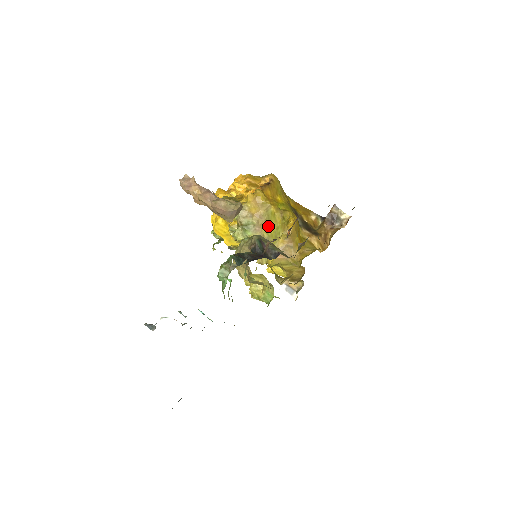
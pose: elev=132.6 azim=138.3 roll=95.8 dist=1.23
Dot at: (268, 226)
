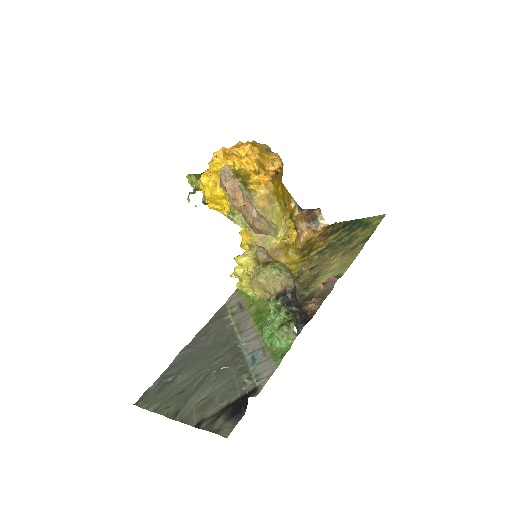
Dot at: occluded
